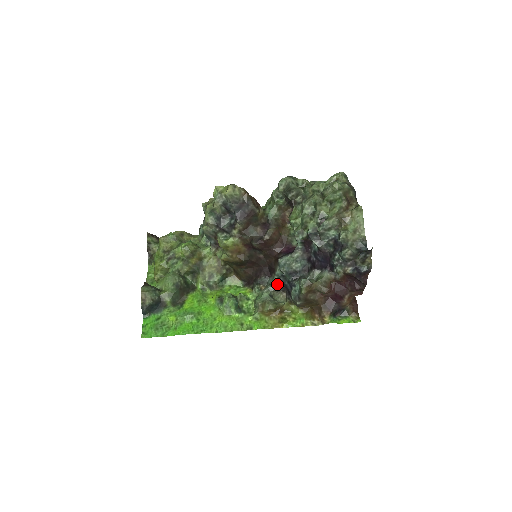
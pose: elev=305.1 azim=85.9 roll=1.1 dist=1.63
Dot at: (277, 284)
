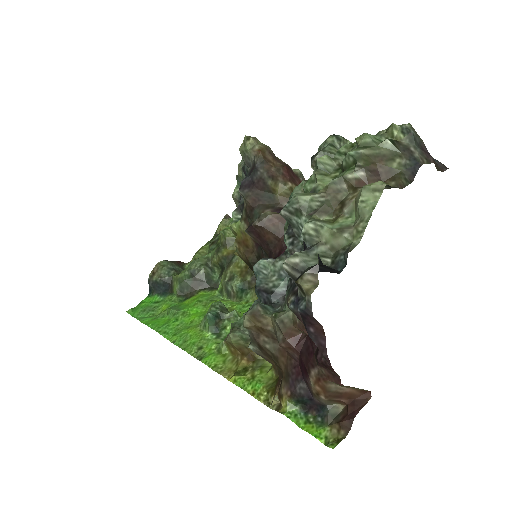
Dot at: occluded
